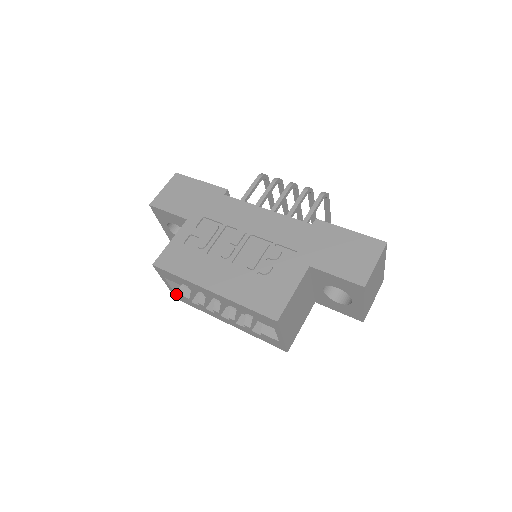
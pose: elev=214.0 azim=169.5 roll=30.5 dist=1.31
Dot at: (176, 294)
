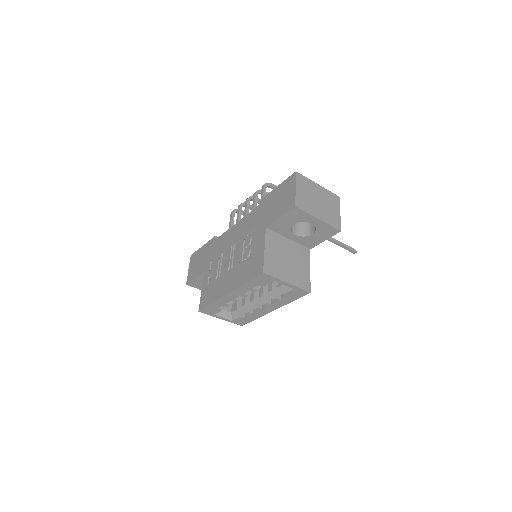
Dot at: (235, 322)
